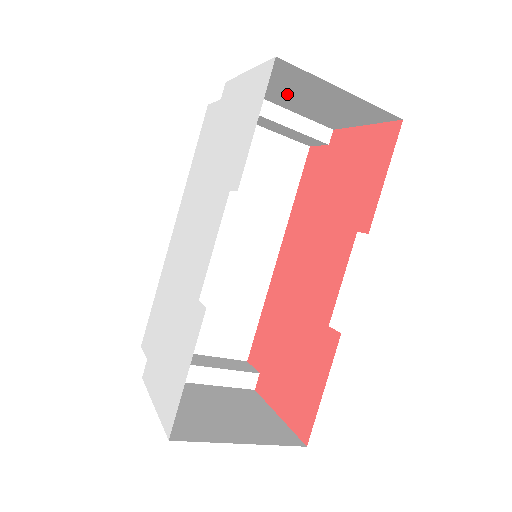
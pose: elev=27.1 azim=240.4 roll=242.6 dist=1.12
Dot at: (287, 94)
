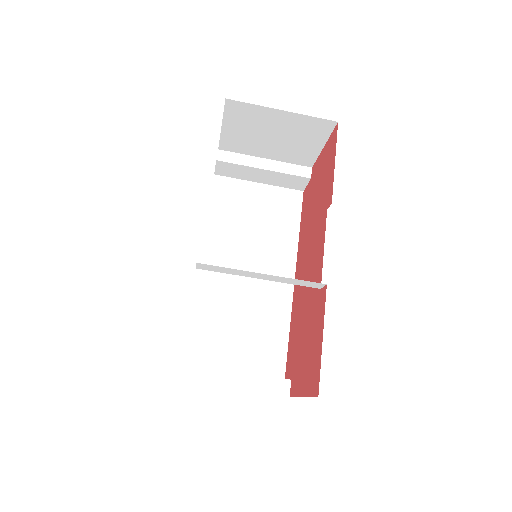
Dot at: (257, 139)
